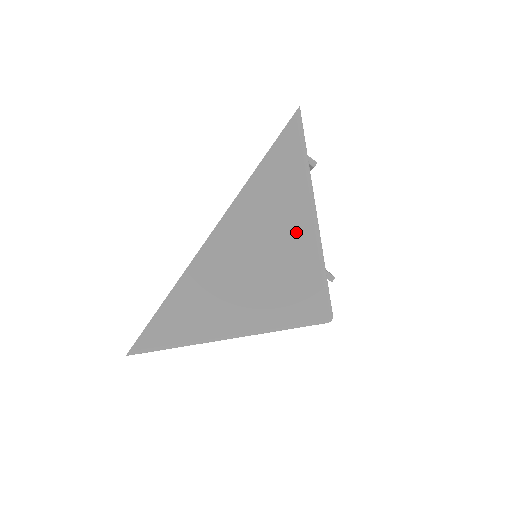
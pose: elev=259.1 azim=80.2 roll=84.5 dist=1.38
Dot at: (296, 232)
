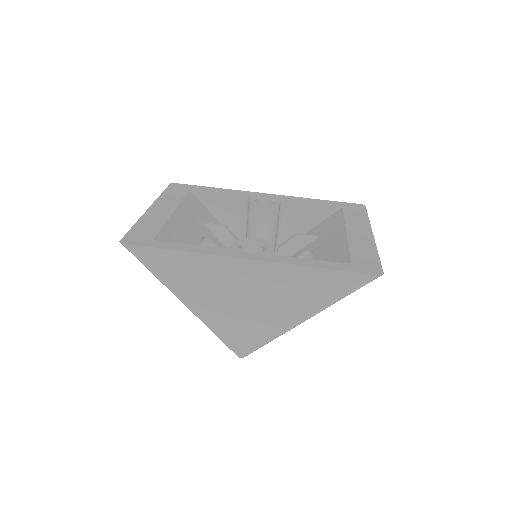
Dot at: (287, 314)
